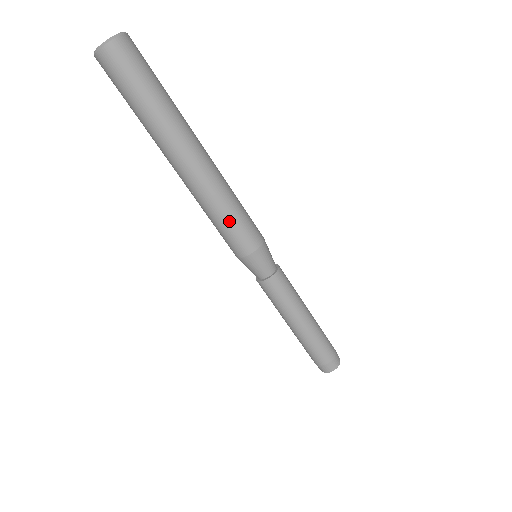
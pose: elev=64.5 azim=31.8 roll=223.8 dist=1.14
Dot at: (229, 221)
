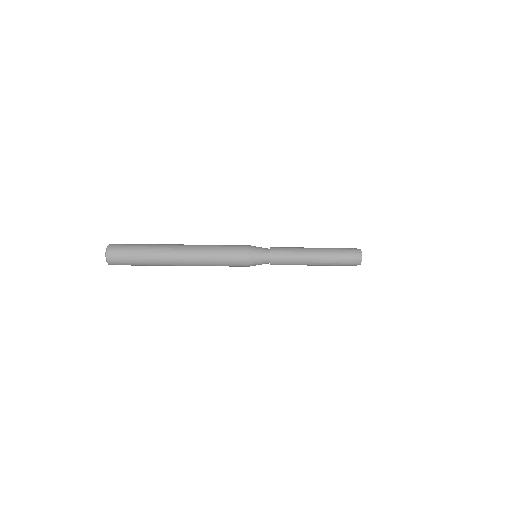
Dot at: (223, 254)
